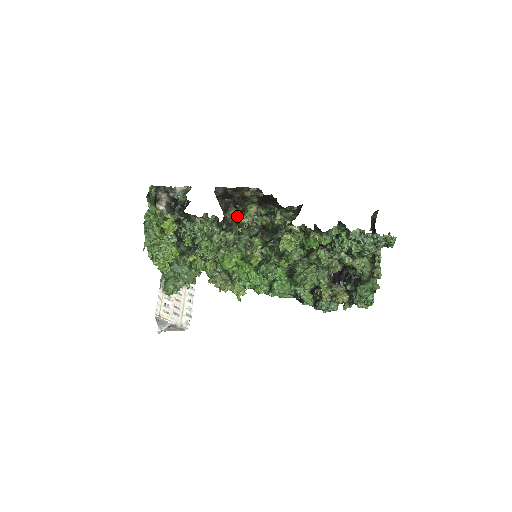
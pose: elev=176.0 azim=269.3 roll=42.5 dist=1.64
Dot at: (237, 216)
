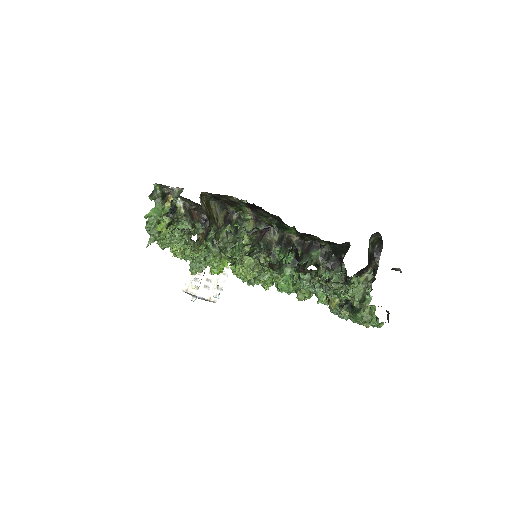
Dot at: (239, 212)
